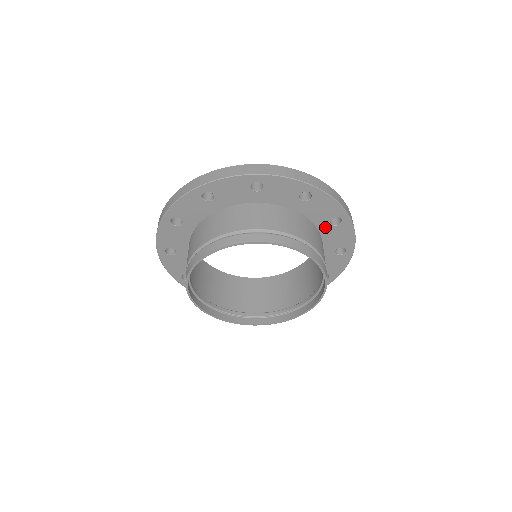
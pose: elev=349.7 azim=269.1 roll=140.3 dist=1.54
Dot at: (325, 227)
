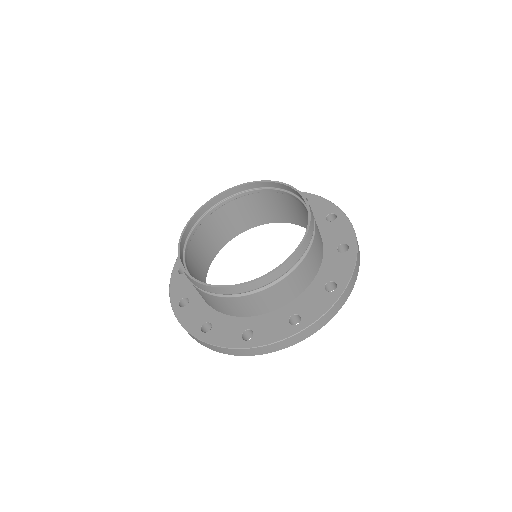
Dot at: (322, 225)
